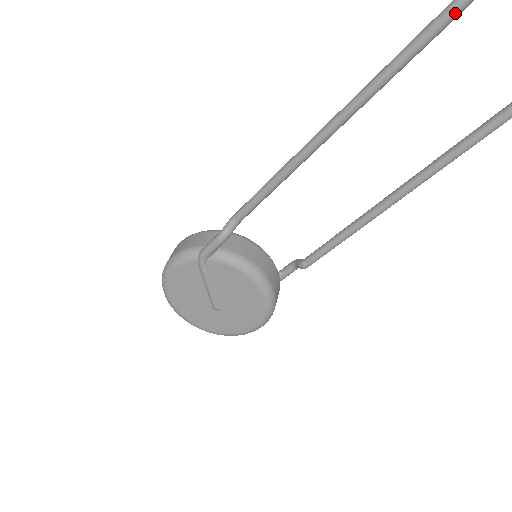
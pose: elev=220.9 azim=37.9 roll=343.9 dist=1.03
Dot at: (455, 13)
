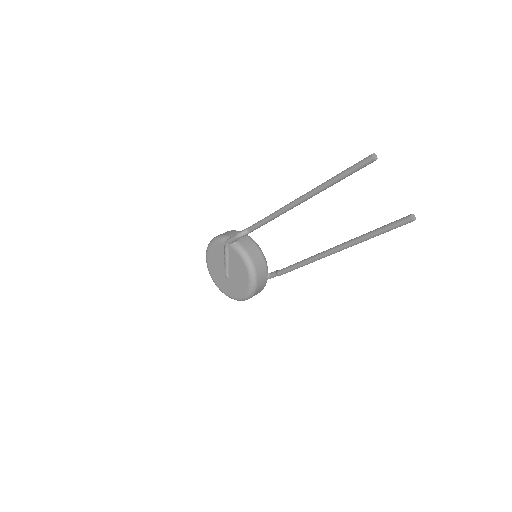
Dot at: (354, 170)
